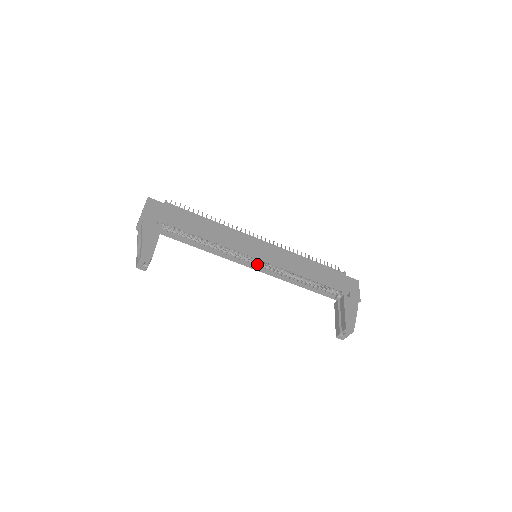
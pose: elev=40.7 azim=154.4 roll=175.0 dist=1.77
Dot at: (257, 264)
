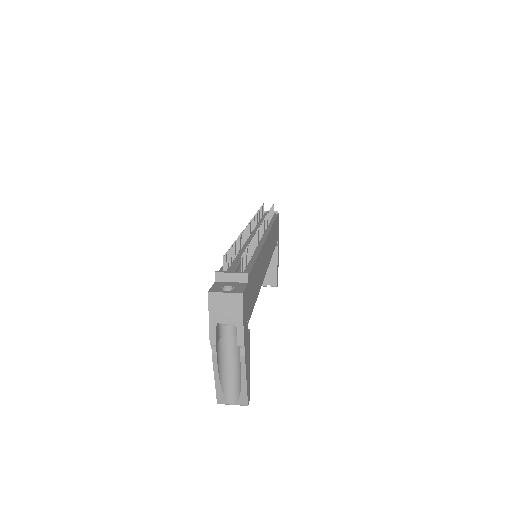
Dot at: occluded
